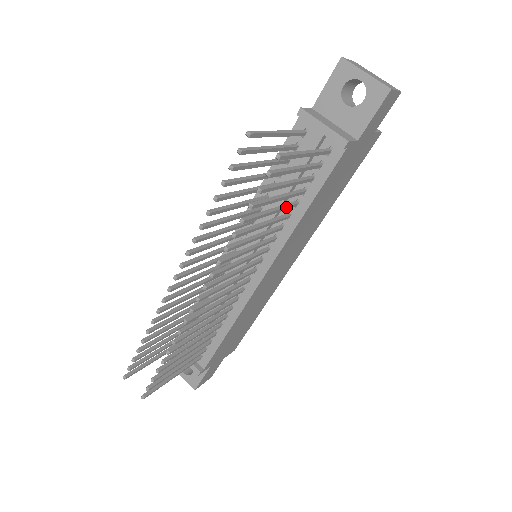
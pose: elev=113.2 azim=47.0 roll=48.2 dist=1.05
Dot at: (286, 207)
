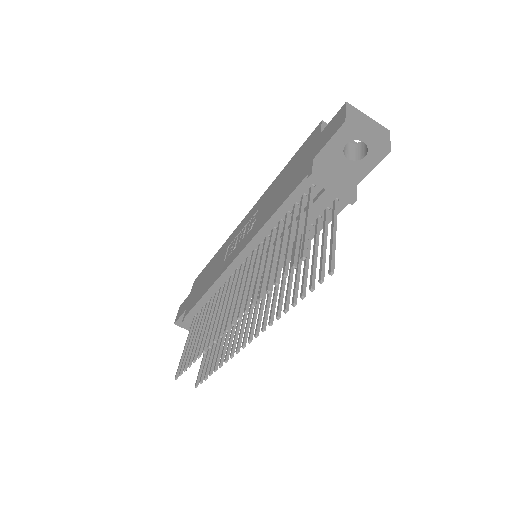
Dot at: occluded
